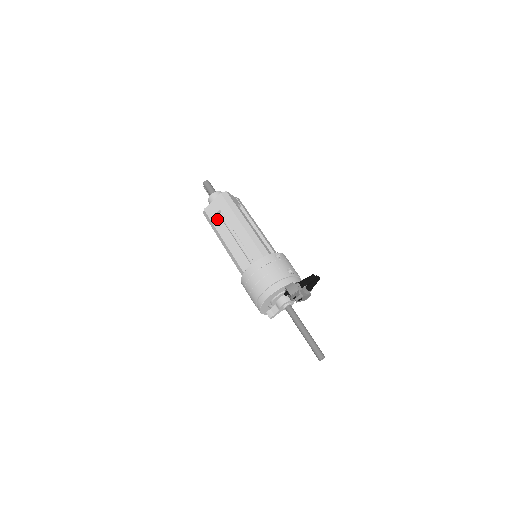
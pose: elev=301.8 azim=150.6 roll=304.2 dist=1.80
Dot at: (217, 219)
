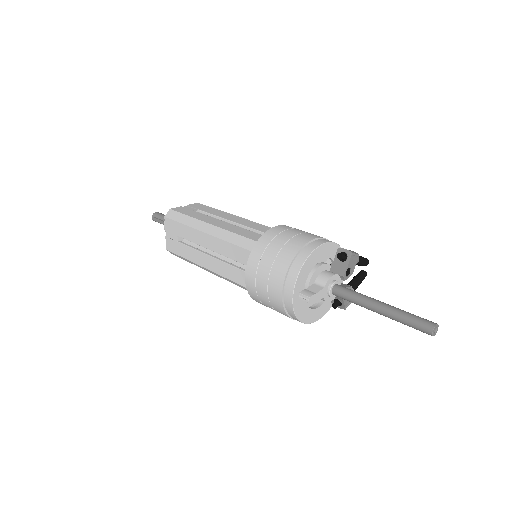
Dot at: (196, 213)
